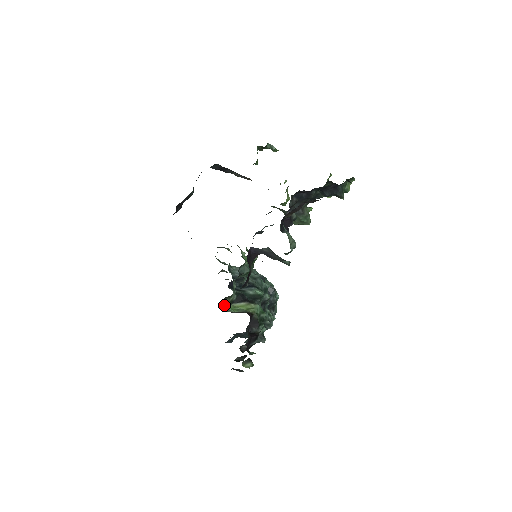
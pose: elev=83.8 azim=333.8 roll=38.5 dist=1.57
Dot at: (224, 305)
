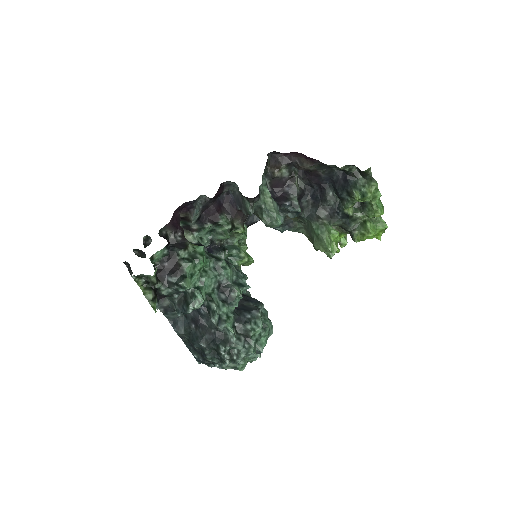
Dot at: occluded
